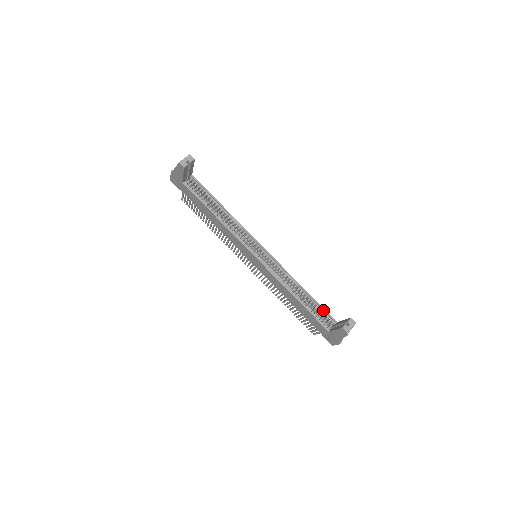
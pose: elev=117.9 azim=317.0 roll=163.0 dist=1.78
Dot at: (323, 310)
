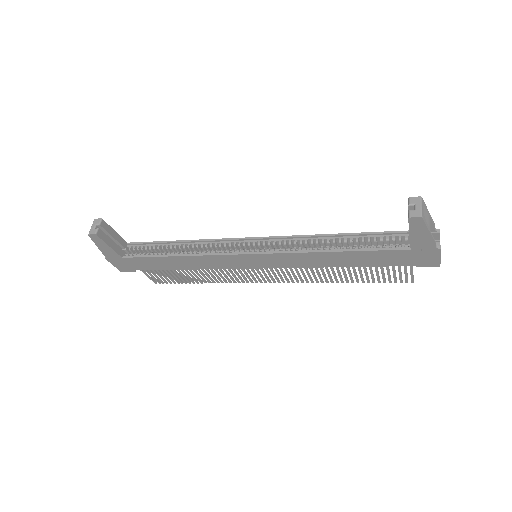
Dot at: (379, 234)
